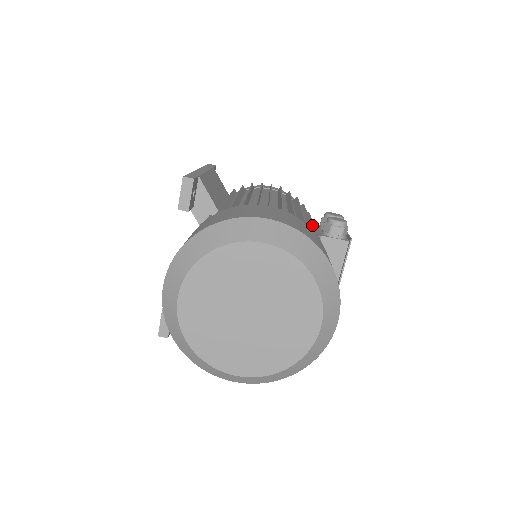
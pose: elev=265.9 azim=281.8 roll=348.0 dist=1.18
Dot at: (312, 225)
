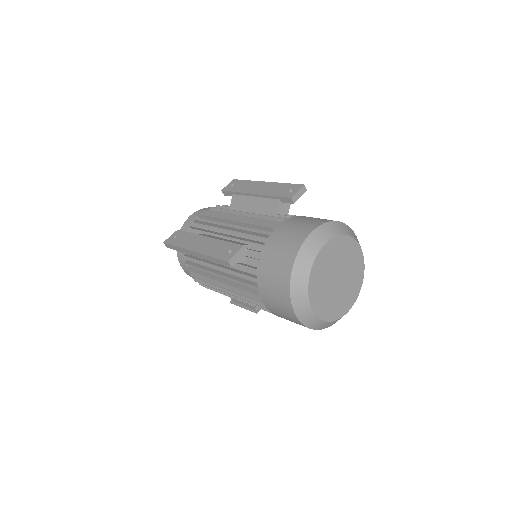
Dot at: occluded
